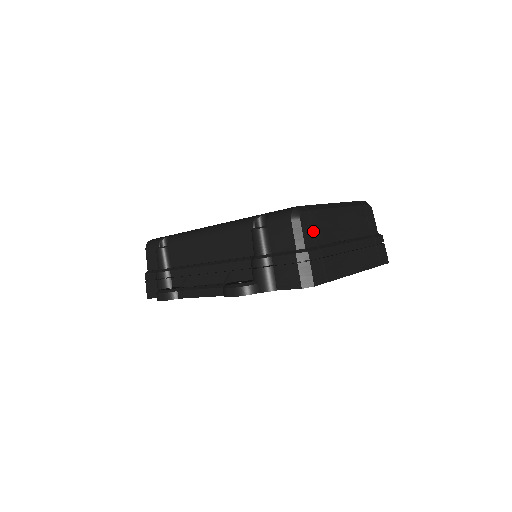
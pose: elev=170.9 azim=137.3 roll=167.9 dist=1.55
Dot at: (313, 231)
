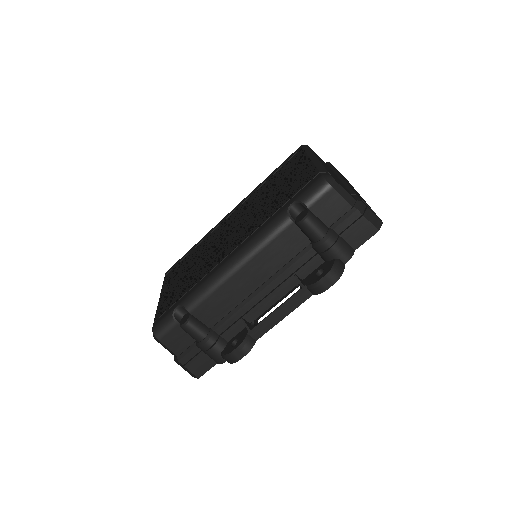
Dot at: (341, 185)
